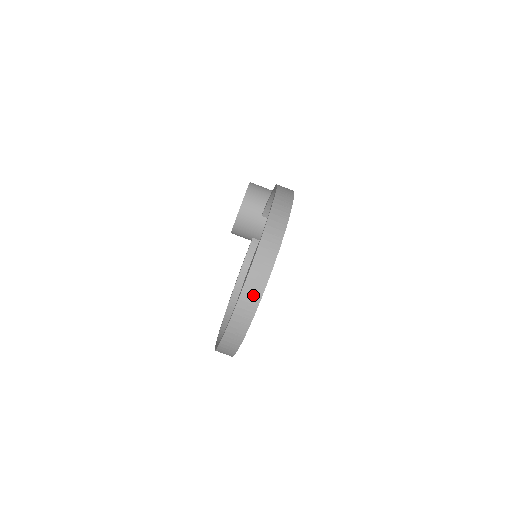
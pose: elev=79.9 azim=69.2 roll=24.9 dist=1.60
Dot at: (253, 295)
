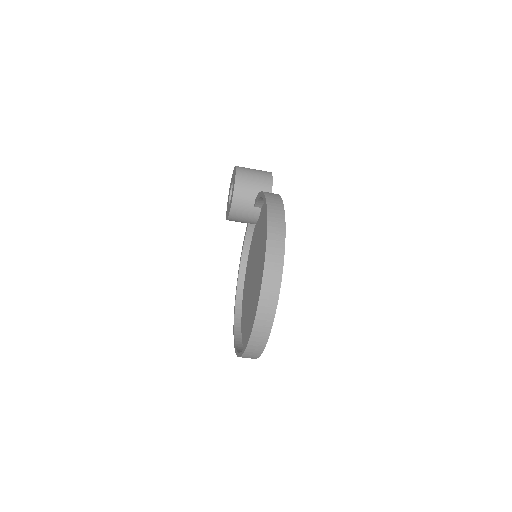
Dot at: (263, 331)
